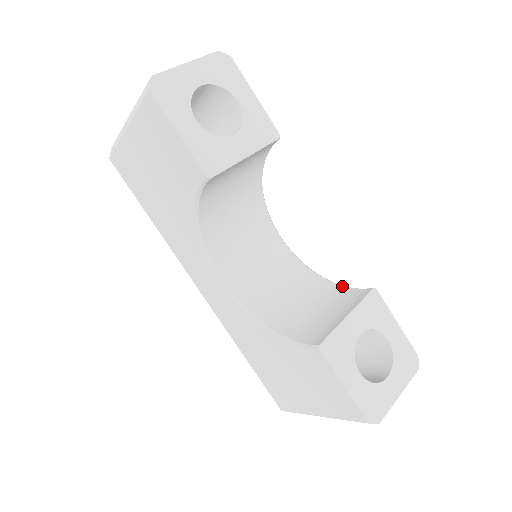
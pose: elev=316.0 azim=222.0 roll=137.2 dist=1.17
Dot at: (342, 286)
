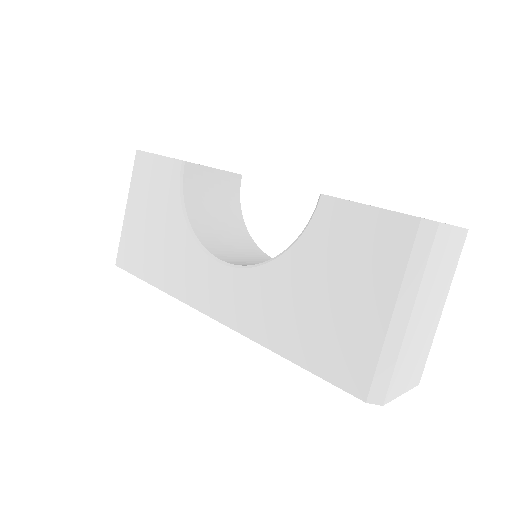
Dot at: occluded
